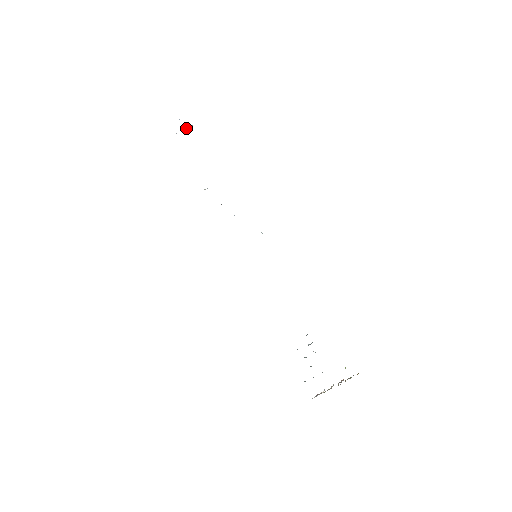
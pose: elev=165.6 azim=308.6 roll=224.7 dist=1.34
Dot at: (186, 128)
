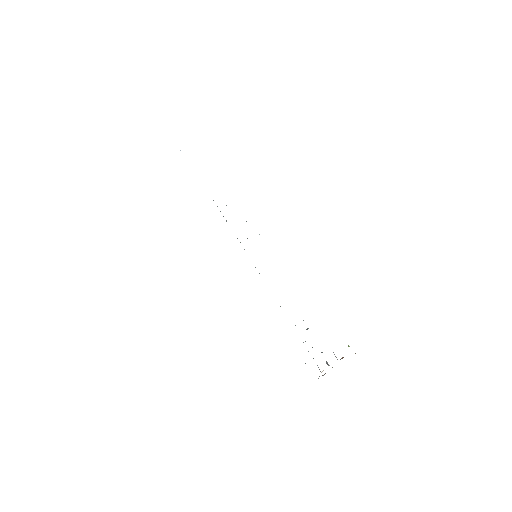
Dot at: occluded
